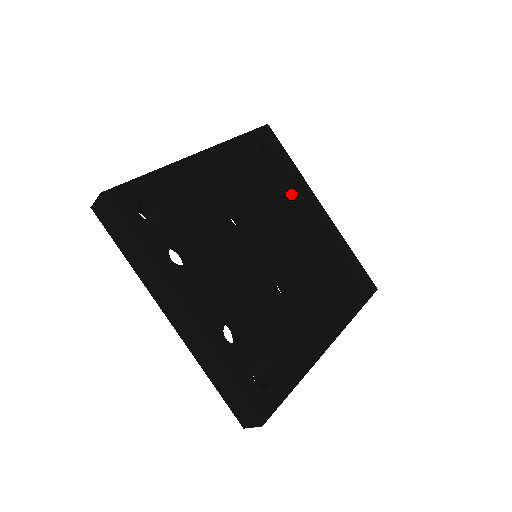
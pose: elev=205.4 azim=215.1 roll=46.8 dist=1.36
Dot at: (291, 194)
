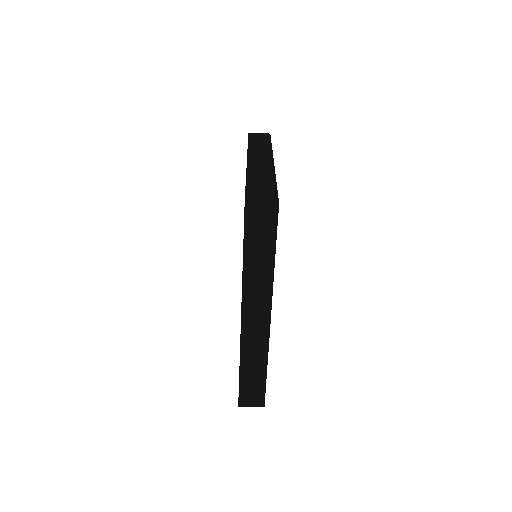
Dot at: occluded
